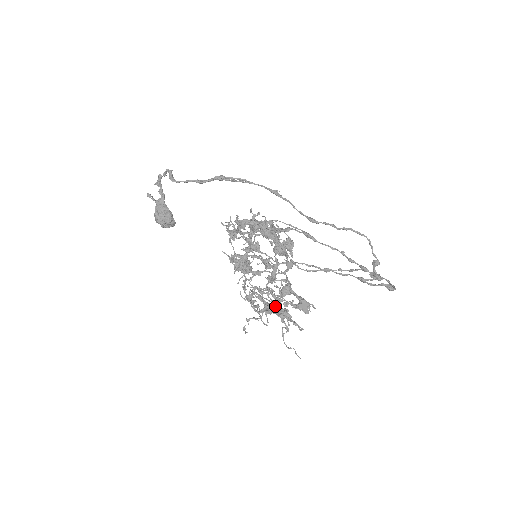
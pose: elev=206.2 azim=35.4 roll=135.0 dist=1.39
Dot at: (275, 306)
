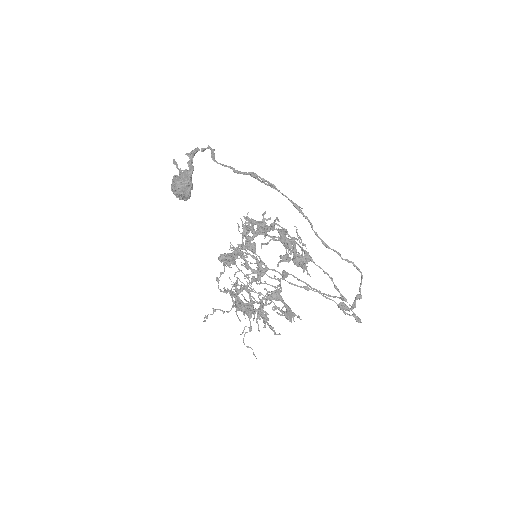
Dot at: (262, 307)
